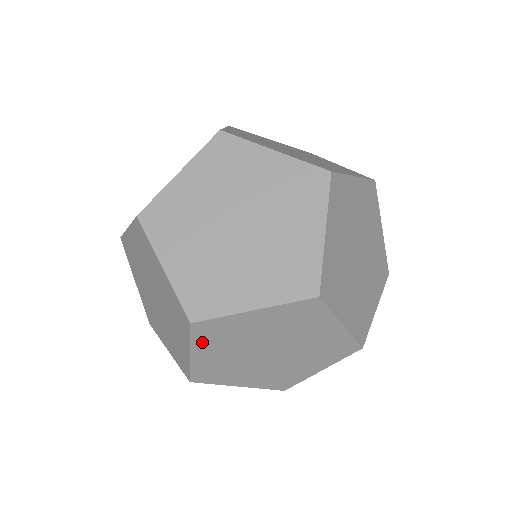
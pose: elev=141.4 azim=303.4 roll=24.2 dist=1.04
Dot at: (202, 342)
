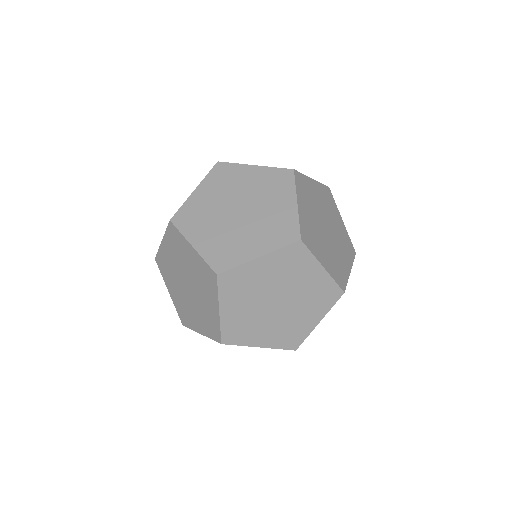
Dot at: occluded
